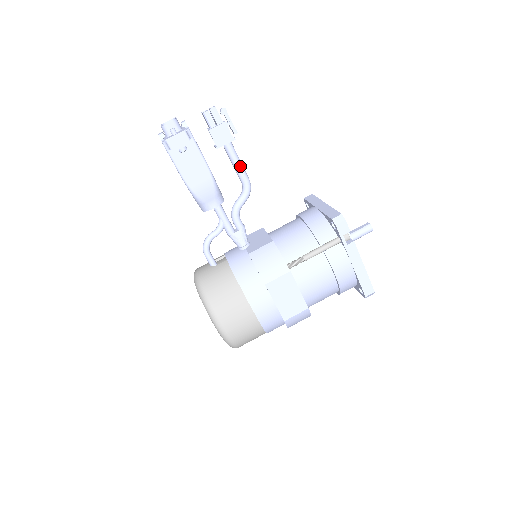
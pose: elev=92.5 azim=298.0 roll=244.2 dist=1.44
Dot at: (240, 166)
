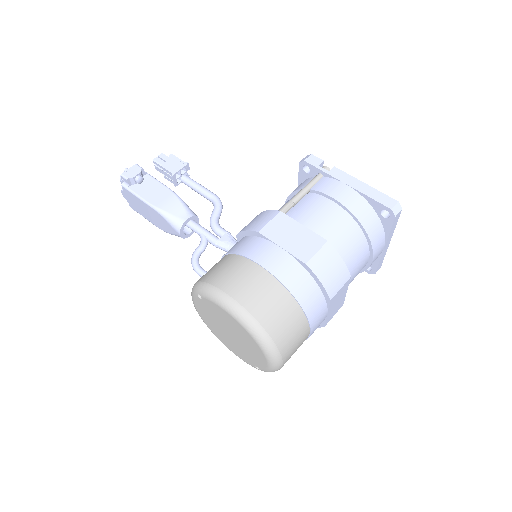
Dot at: (202, 187)
